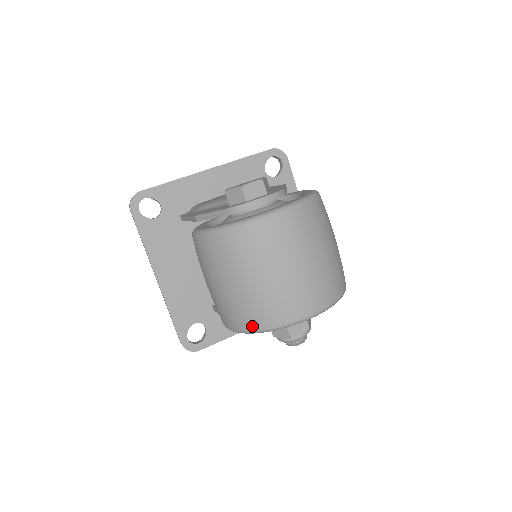
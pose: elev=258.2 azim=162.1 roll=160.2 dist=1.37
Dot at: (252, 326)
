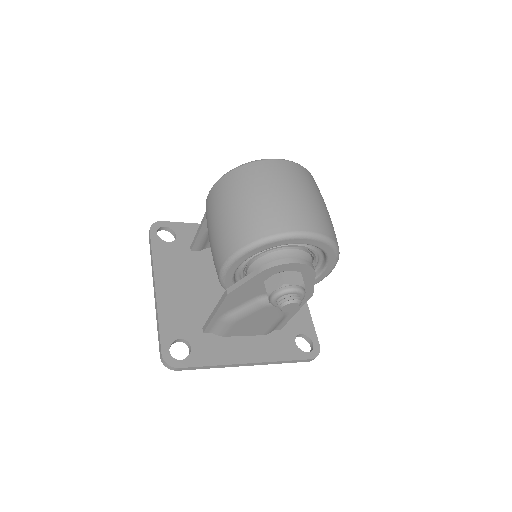
Dot at: (250, 238)
